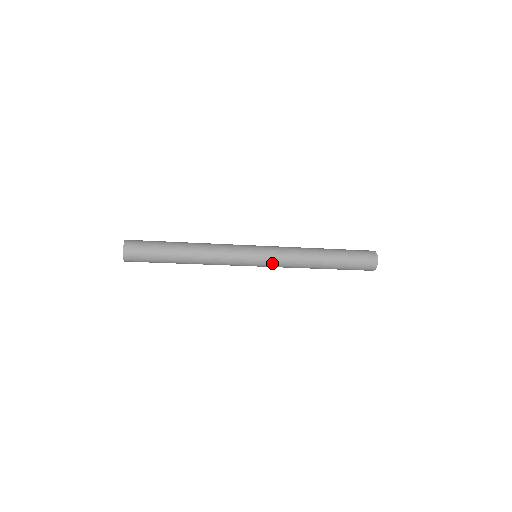
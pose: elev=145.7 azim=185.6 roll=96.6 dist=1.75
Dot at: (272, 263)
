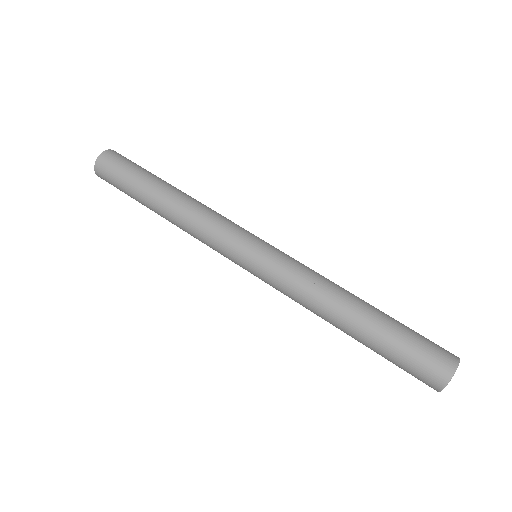
Dot at: (270, 271)
